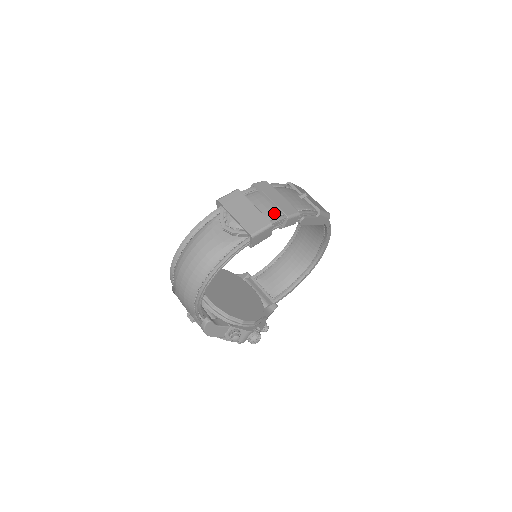
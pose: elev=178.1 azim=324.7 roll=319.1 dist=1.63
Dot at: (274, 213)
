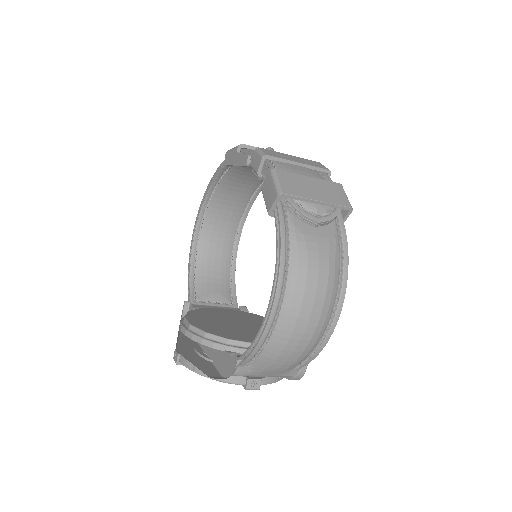
Dot at: (319, 175)
